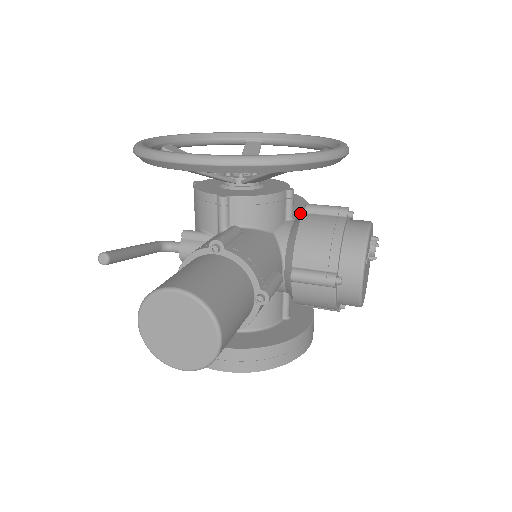
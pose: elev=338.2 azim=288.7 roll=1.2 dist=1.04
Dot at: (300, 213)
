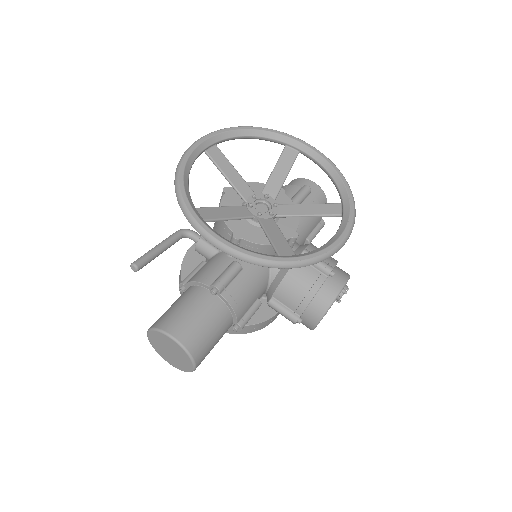
Dot at: (308, 222)
